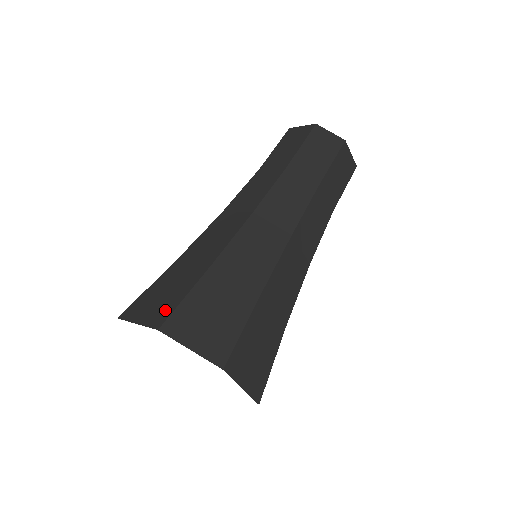
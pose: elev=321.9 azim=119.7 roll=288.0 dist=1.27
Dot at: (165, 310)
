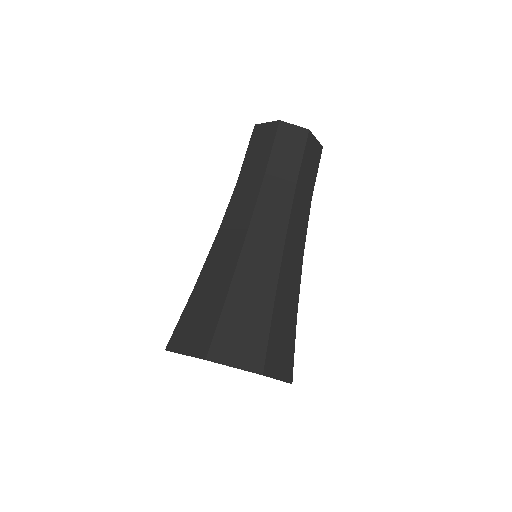
Dot at: (204, 340)
